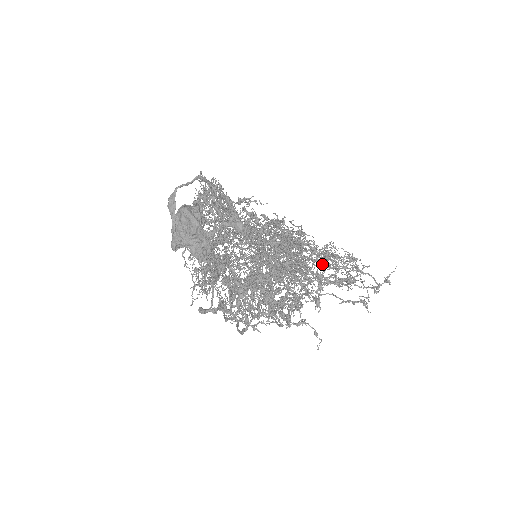
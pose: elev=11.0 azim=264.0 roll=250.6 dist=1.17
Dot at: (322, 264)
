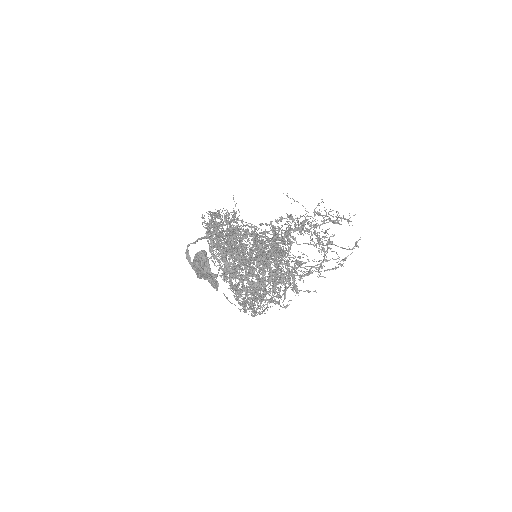
Dot at: (297, 262)
